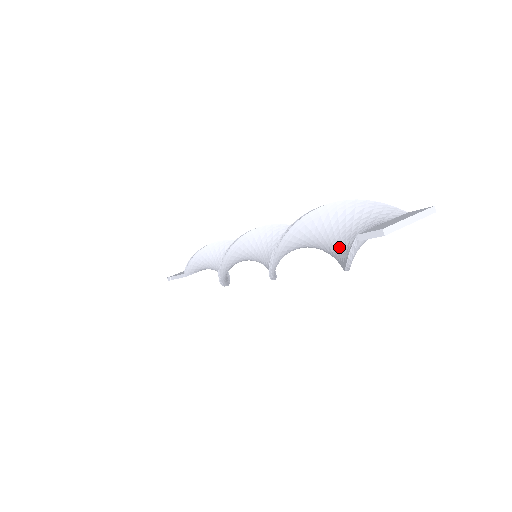
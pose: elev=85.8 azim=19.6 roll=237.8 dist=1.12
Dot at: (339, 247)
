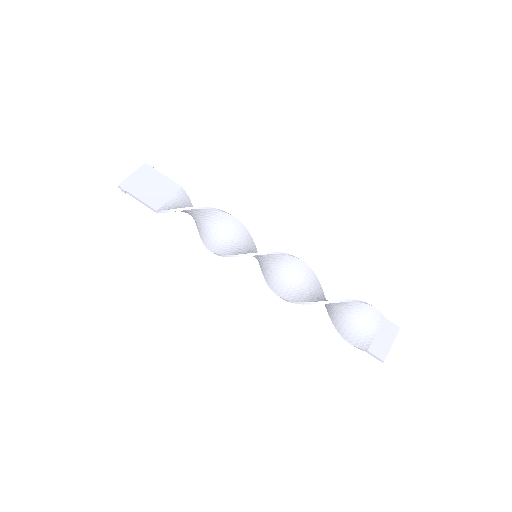
Dot at: (339, 317)
